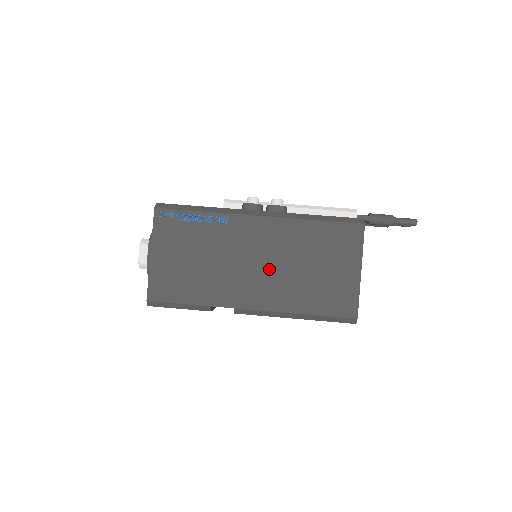
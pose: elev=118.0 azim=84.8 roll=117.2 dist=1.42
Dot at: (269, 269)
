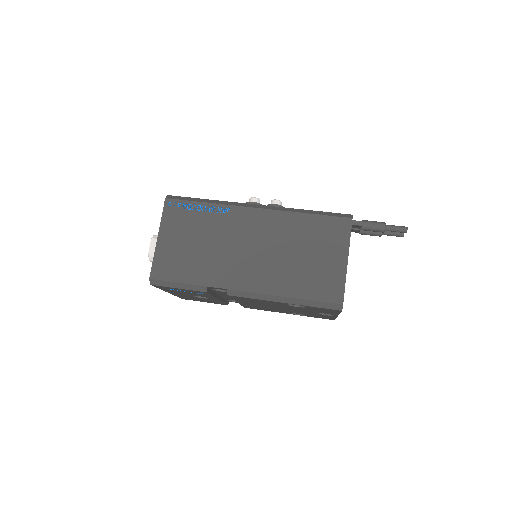
Dot at: (262, 255)
